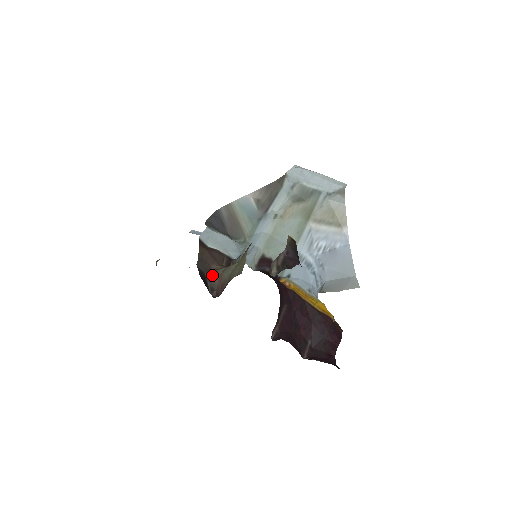
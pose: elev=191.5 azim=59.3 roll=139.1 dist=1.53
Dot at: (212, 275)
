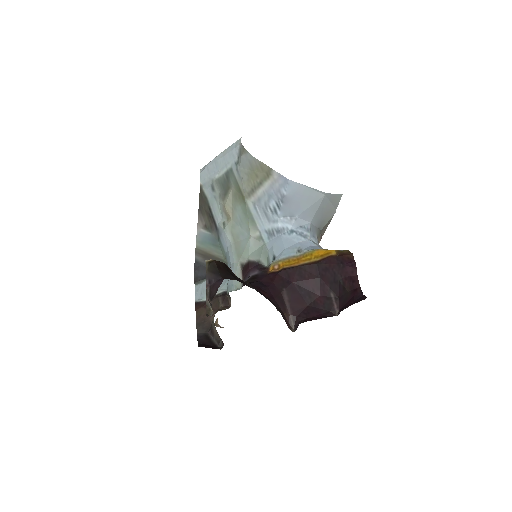
Dot at: (212, 330)
